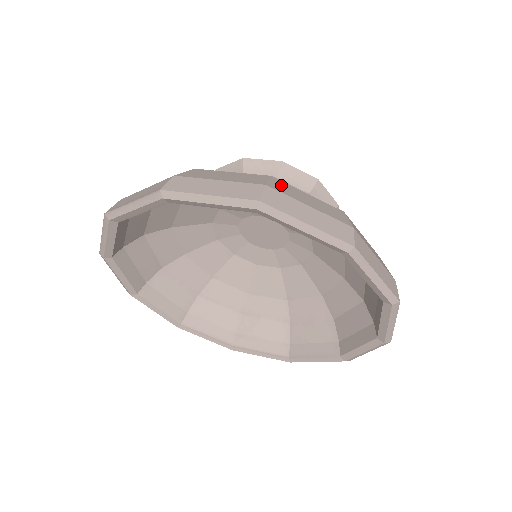
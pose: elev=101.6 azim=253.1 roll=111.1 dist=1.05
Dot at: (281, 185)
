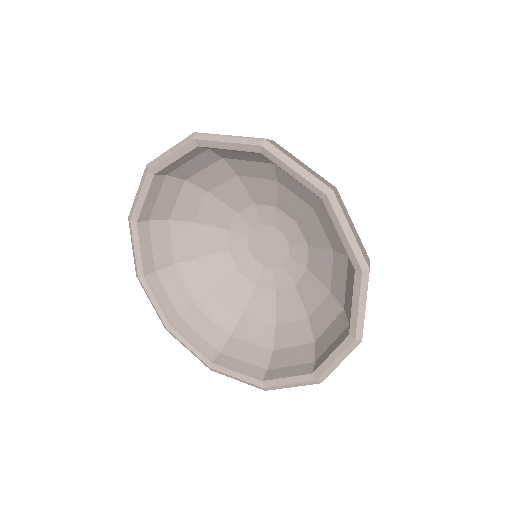
Dot at: occluded
